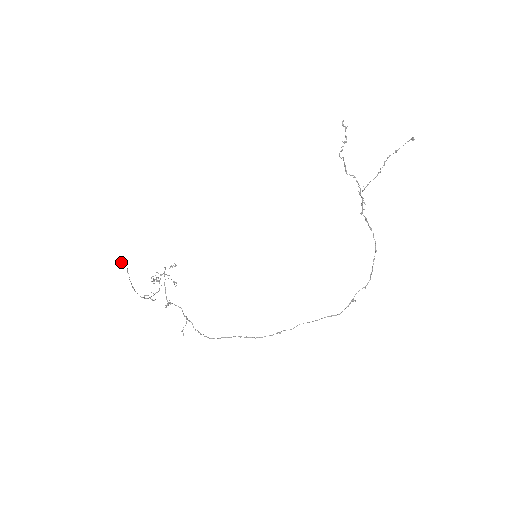
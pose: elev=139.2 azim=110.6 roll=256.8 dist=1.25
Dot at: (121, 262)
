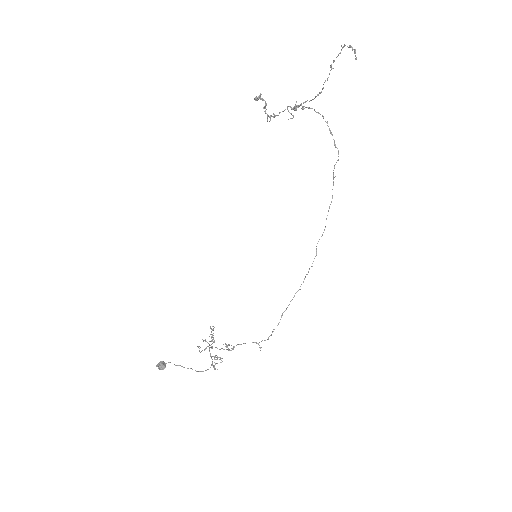
Dot at: occluded
